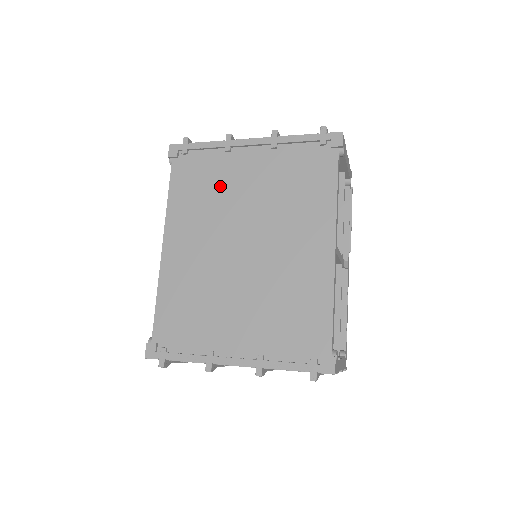
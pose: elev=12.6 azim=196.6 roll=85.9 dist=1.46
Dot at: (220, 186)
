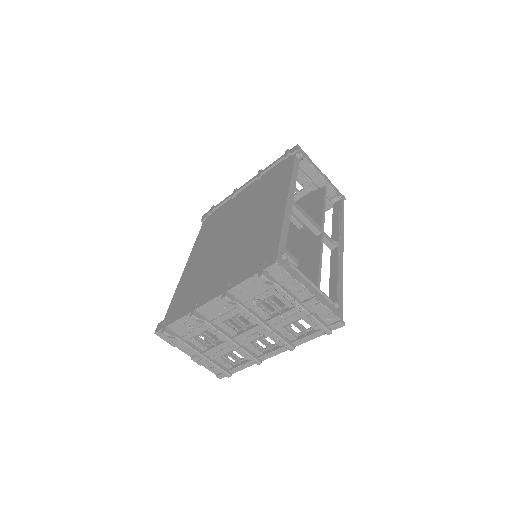
Dot at: (226, 215)
